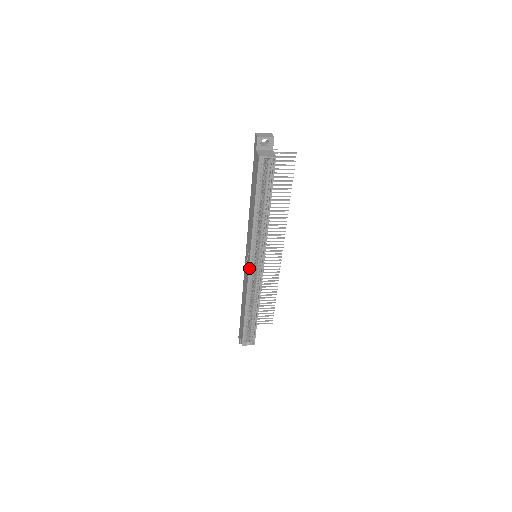
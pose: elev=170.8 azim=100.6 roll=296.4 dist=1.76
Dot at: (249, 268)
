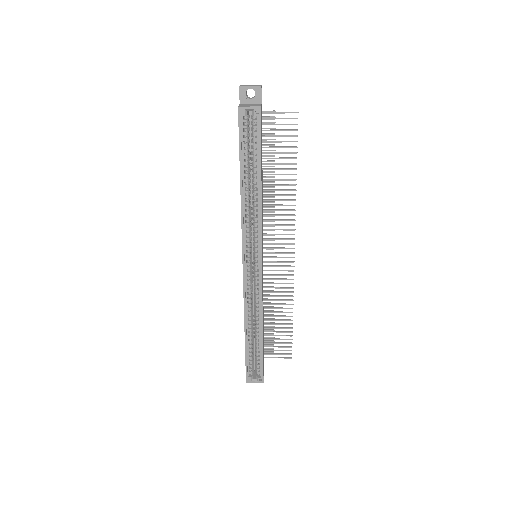
Dot at: (243, 269)
